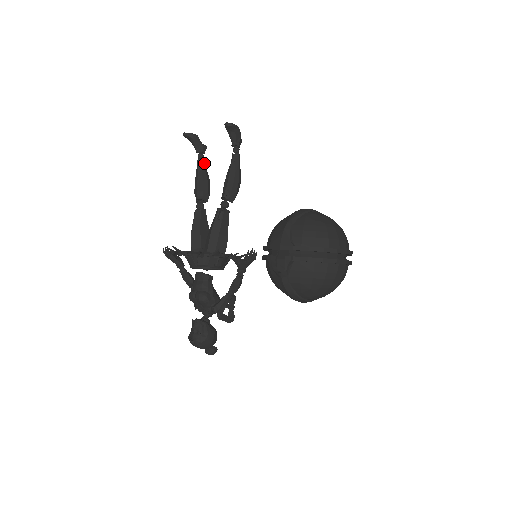
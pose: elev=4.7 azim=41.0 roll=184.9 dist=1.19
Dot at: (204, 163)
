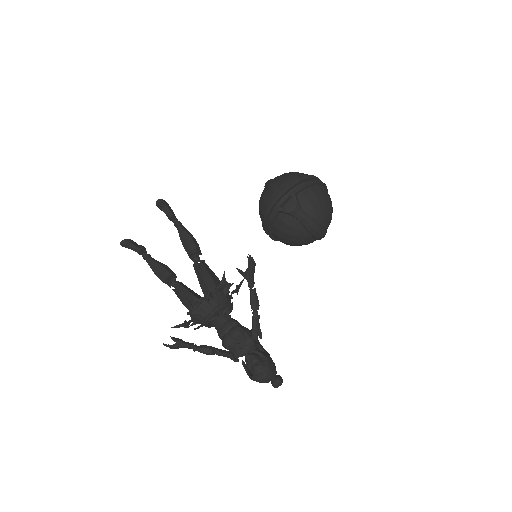
Dot at: (151, 257)
